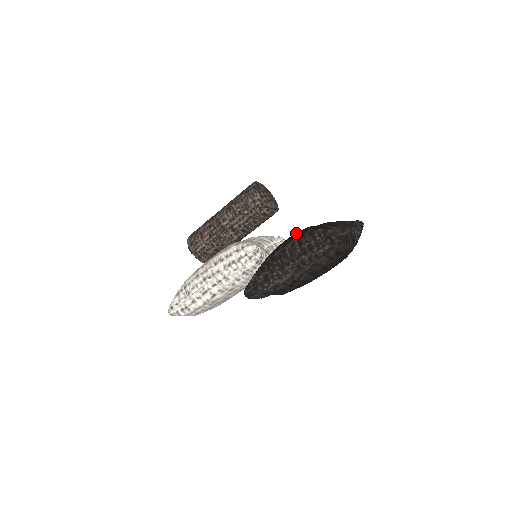
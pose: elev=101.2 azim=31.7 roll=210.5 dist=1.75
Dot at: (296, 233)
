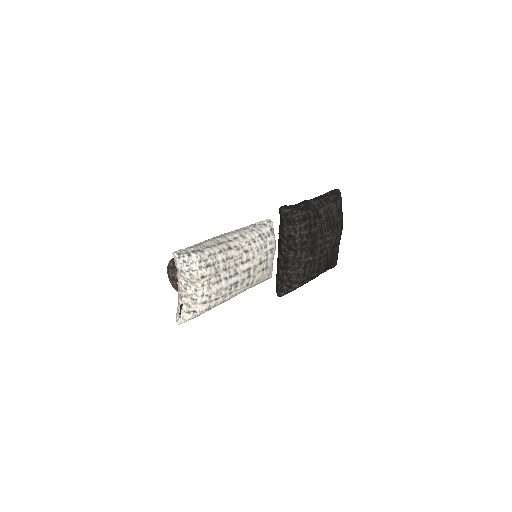
Dot at: occluded
